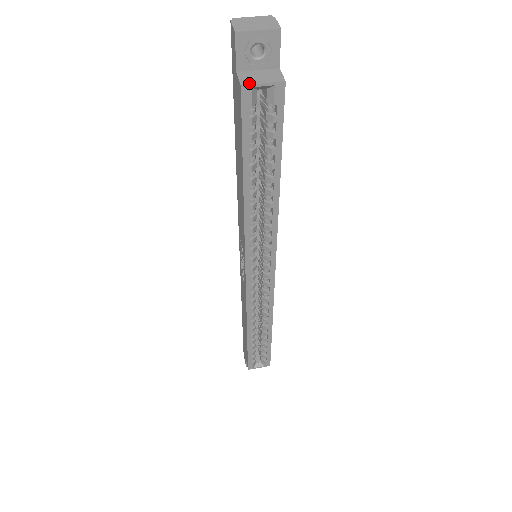
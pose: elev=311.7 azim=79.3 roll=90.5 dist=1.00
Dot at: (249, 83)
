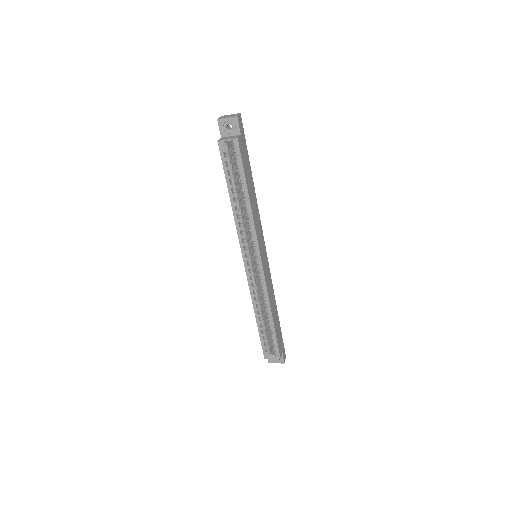
Dot at: (222, 140)
